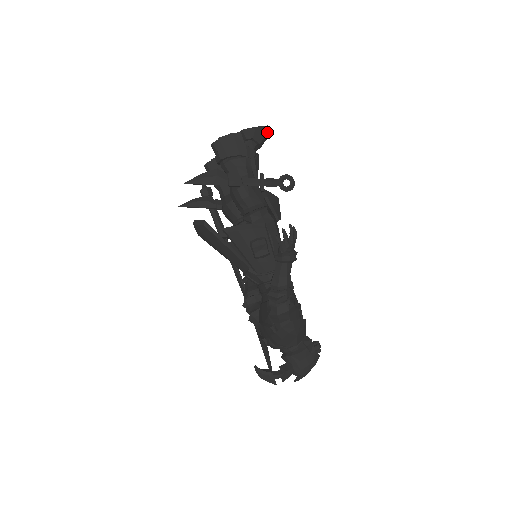
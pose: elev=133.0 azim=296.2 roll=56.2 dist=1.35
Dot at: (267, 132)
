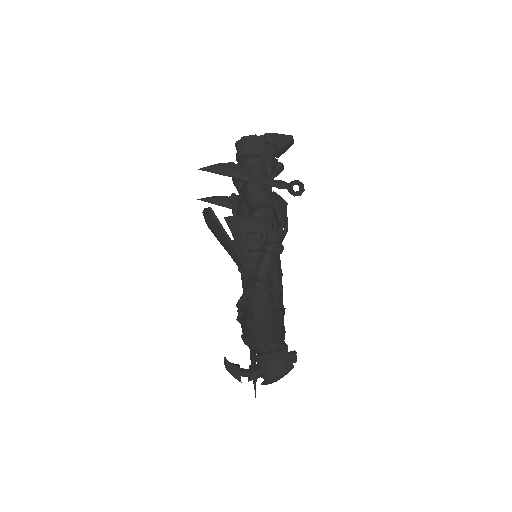
Dot at: (290, 141)
